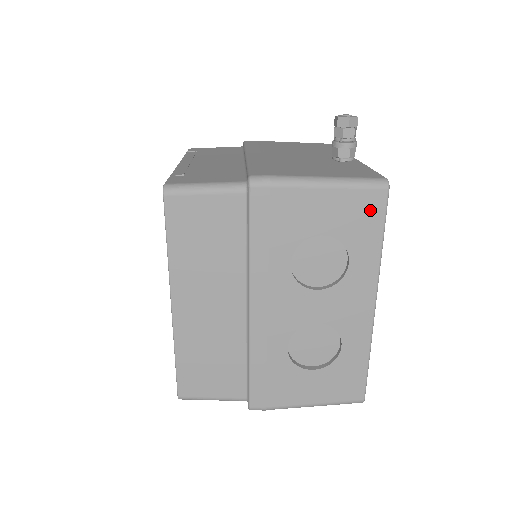
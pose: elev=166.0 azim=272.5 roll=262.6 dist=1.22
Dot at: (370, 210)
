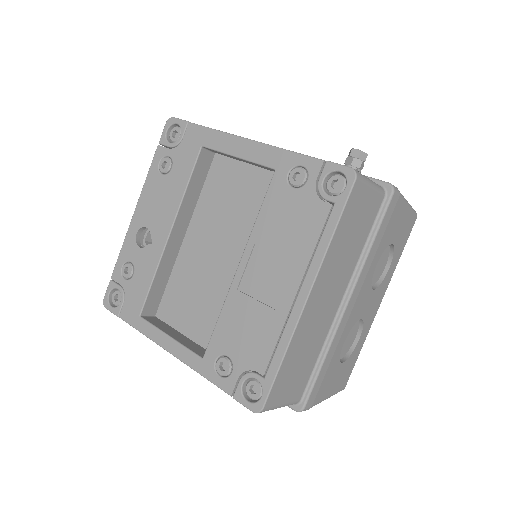
Dot at: (408, 231)
